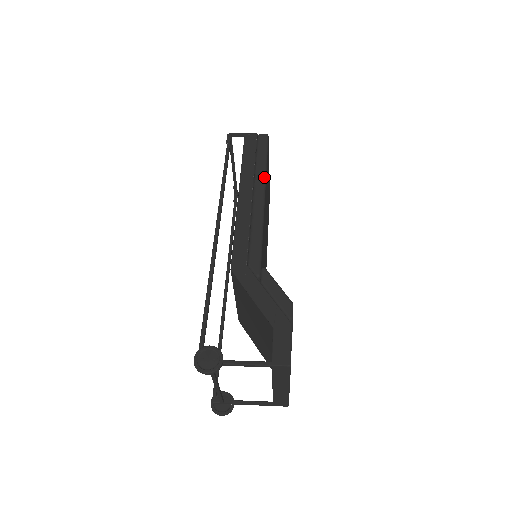
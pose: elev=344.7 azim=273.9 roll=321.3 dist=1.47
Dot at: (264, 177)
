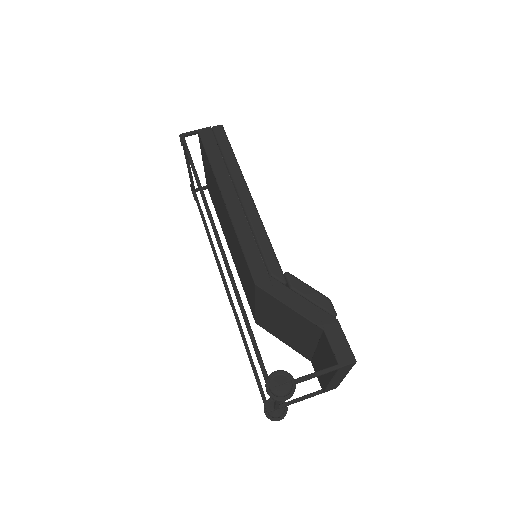
Dot at: (241, 174)
